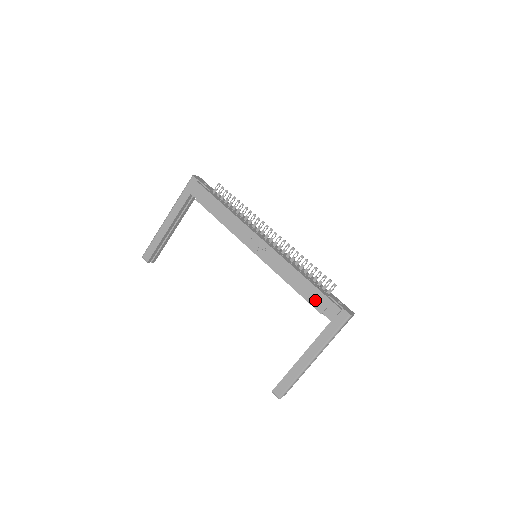
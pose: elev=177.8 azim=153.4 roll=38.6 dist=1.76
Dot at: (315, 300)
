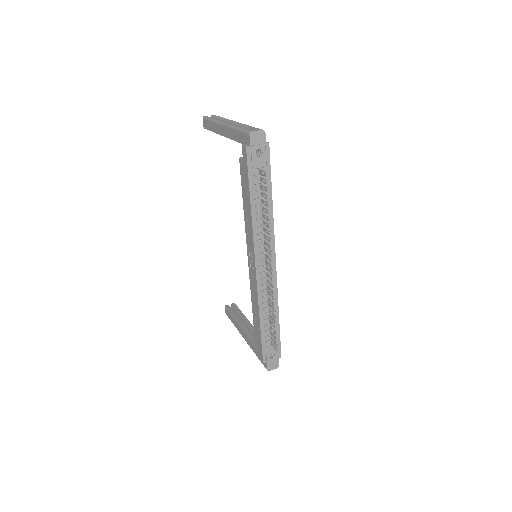
Dot at: (257, 337)
